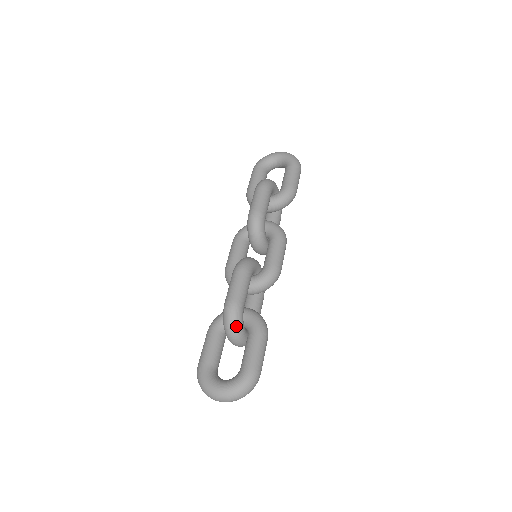
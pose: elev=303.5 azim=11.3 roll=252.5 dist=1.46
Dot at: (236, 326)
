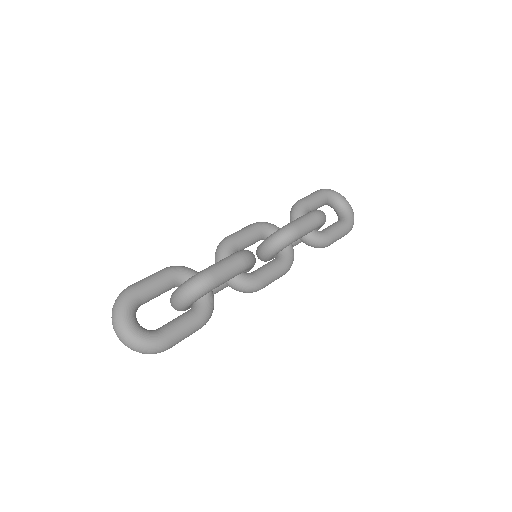
Dot at: (193, 296)
